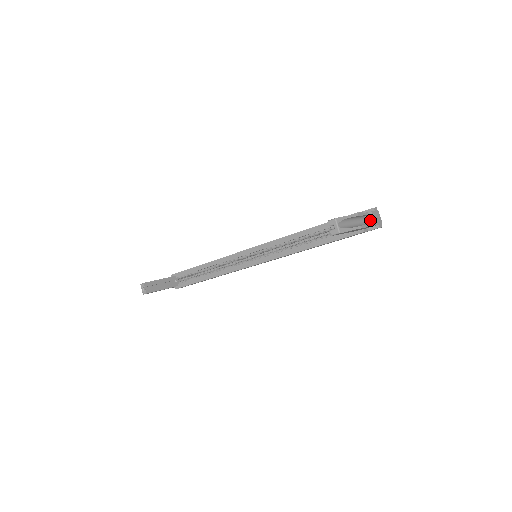
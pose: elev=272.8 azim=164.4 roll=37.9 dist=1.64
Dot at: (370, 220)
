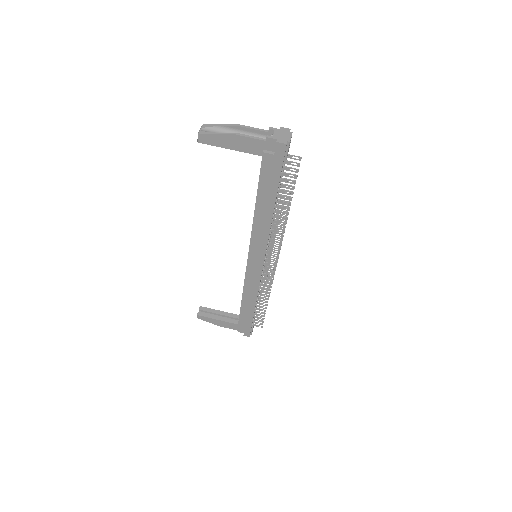
Dot at: occluded
